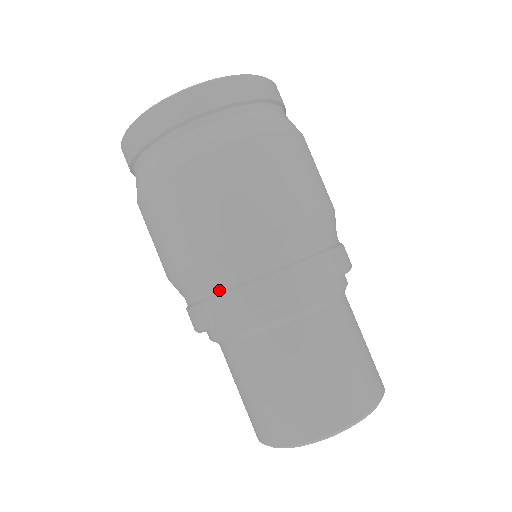
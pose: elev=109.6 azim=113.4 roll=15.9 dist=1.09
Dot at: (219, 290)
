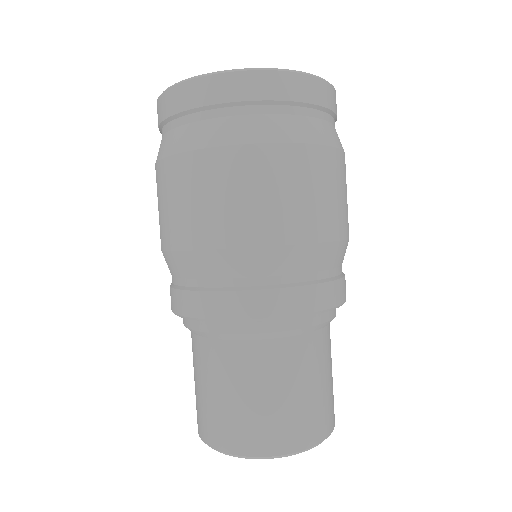
Dot at: (198, 285)
